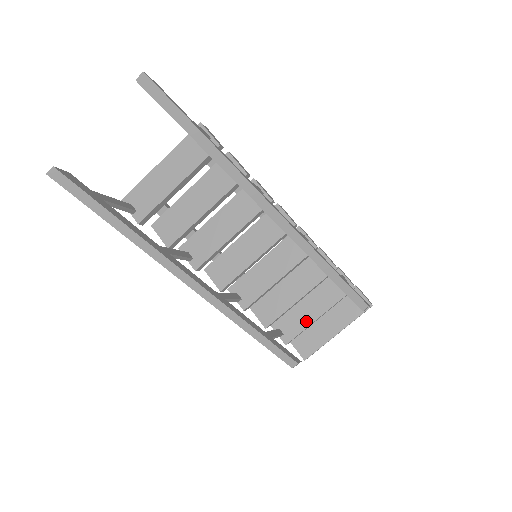
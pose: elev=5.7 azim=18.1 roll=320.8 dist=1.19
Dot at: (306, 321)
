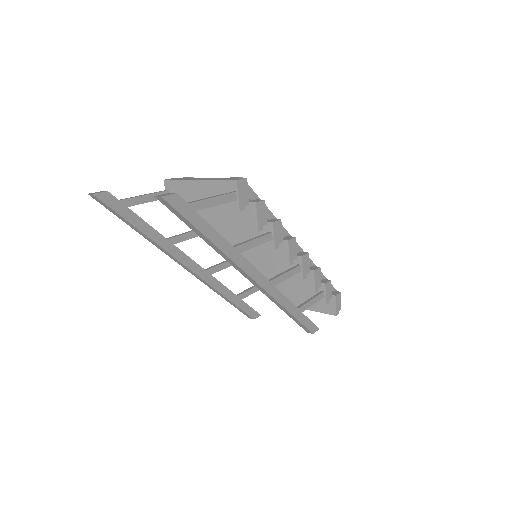
Dot at: (284, 293)
